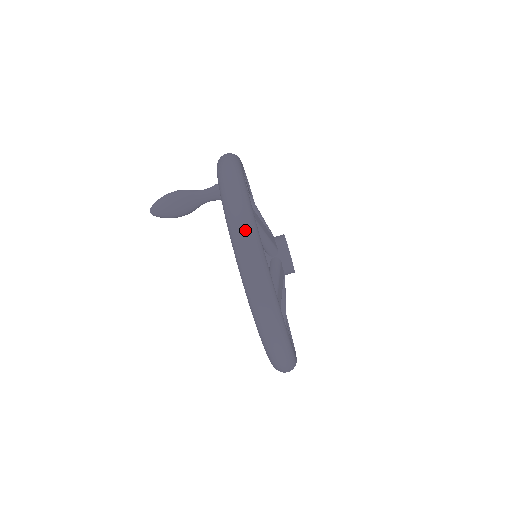
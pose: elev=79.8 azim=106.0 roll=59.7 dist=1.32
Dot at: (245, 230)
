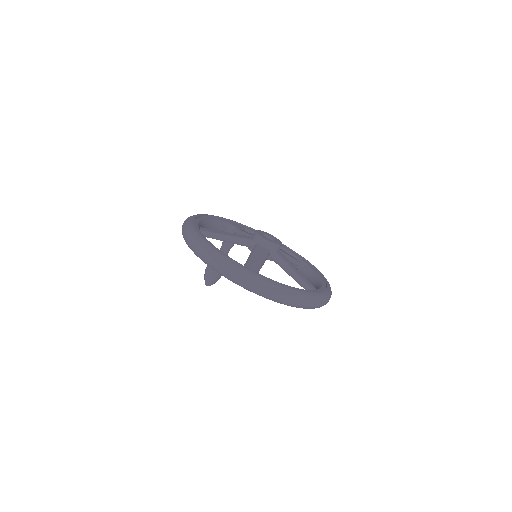
Dot at: (190, 239)
